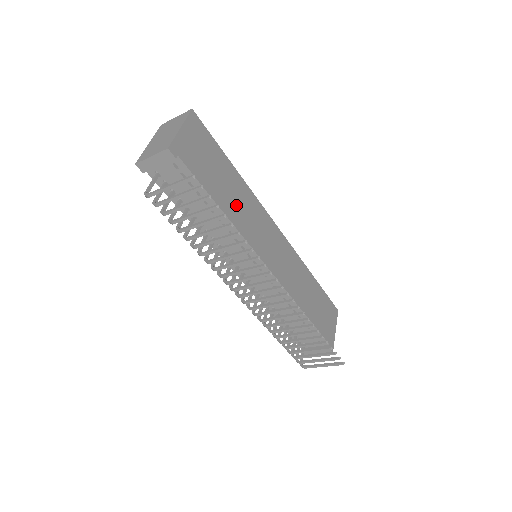
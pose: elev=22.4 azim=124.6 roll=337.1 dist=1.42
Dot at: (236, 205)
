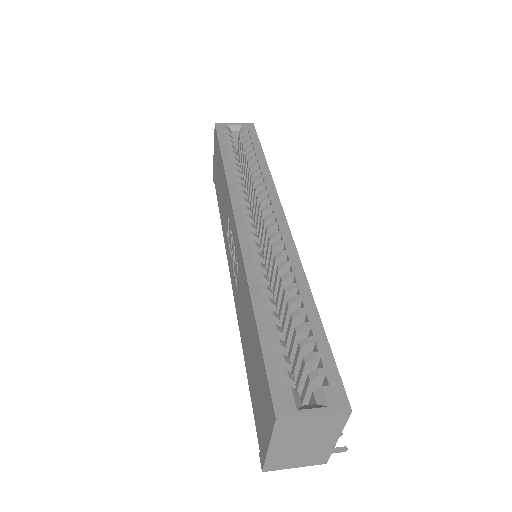
Dot at: occluded
